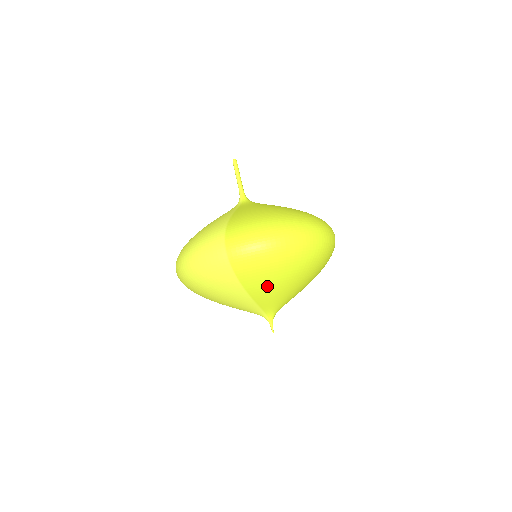
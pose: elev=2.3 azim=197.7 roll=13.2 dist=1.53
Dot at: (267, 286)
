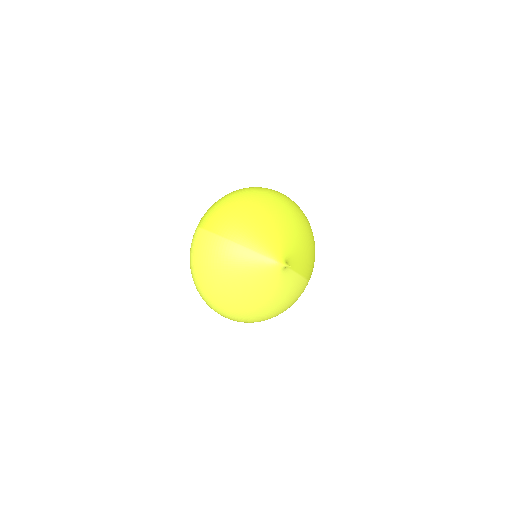
Dot at: (242, 227)
